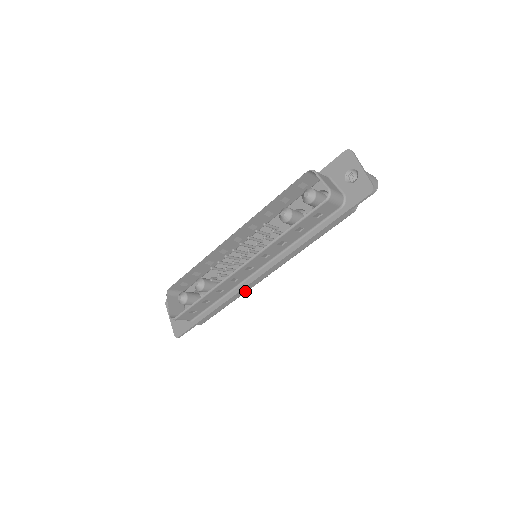
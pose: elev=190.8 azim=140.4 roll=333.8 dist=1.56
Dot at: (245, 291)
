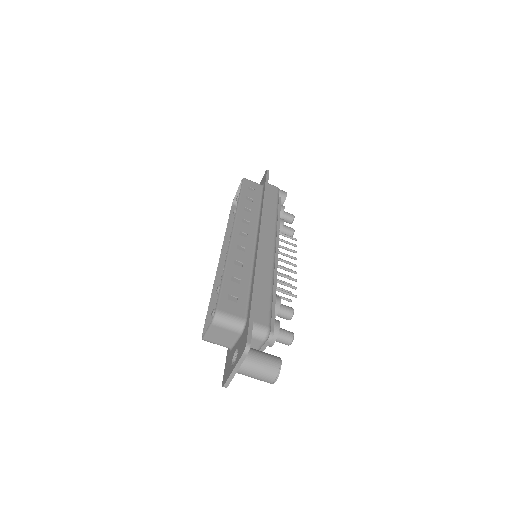
Dot at: (270, 265)
